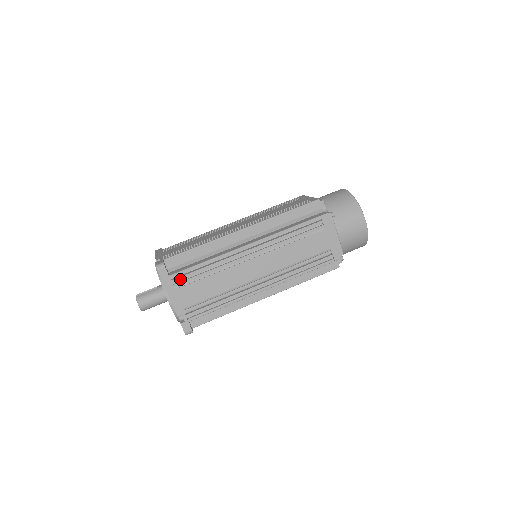
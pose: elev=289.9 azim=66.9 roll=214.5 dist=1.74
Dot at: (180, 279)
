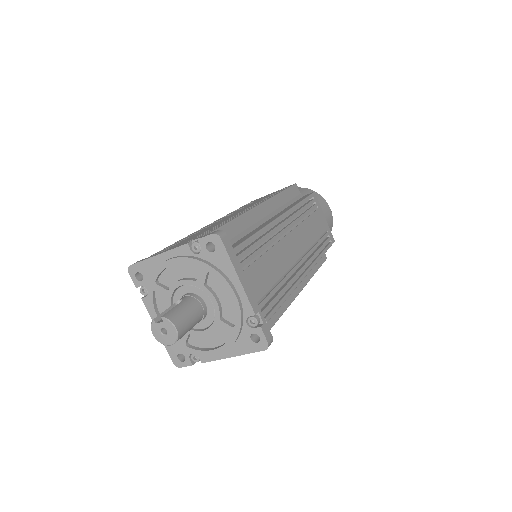
Dot at: (244, 255)
